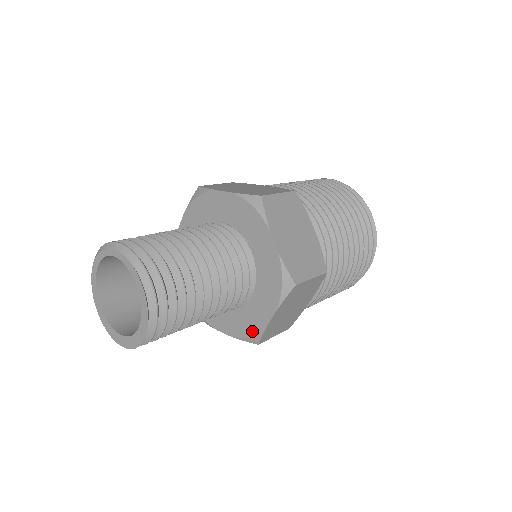
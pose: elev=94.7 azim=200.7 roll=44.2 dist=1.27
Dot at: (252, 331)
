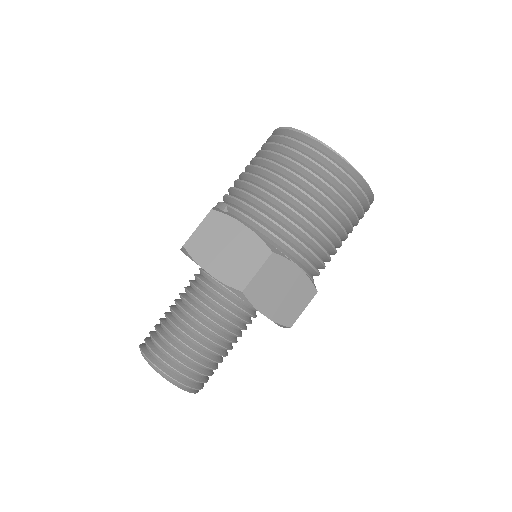
Dot at: occluded
